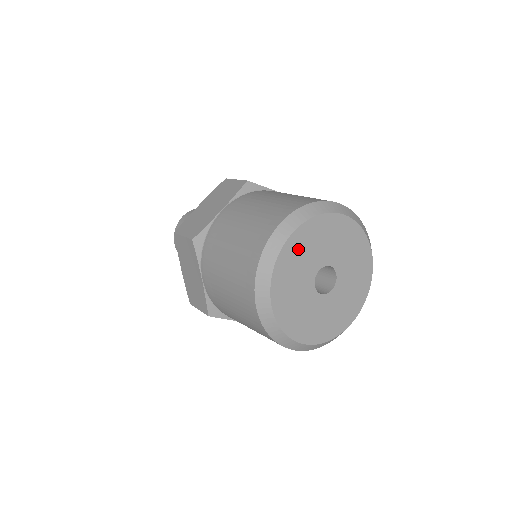
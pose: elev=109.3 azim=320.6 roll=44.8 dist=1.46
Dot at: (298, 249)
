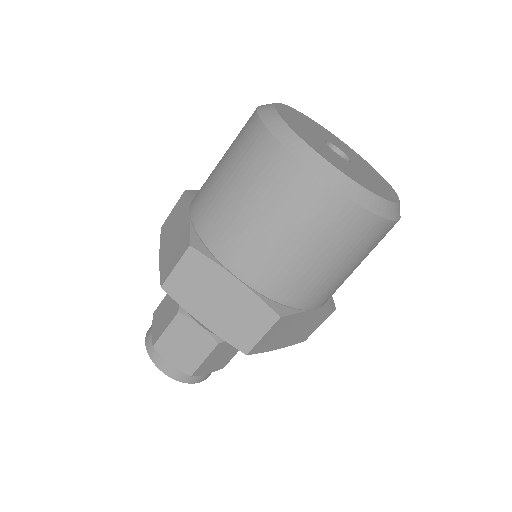
Dot at: (294, 123)
